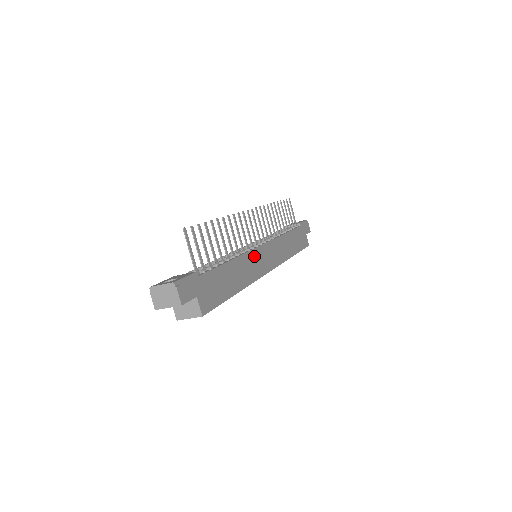
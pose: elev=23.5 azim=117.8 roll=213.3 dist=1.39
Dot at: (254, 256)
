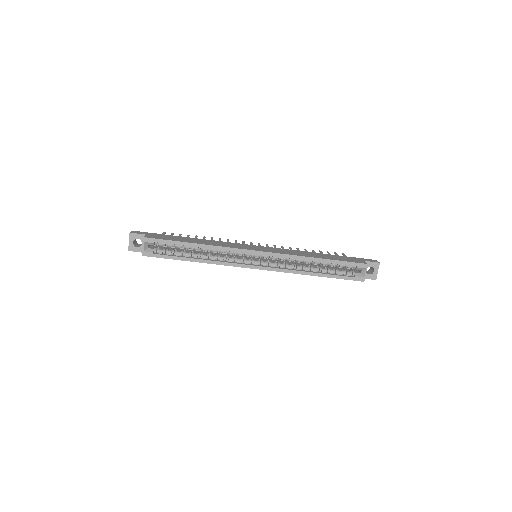
Dot at: (236, 244)
